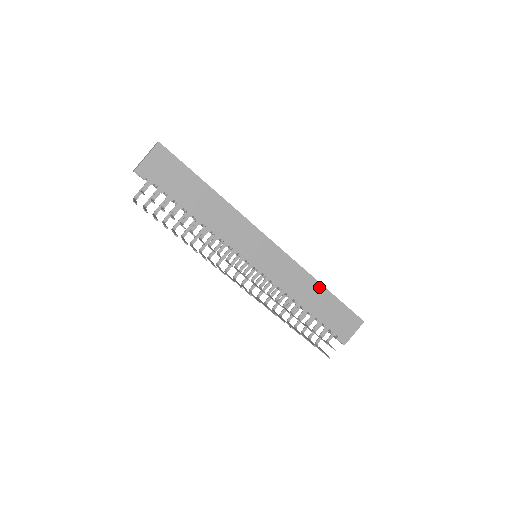
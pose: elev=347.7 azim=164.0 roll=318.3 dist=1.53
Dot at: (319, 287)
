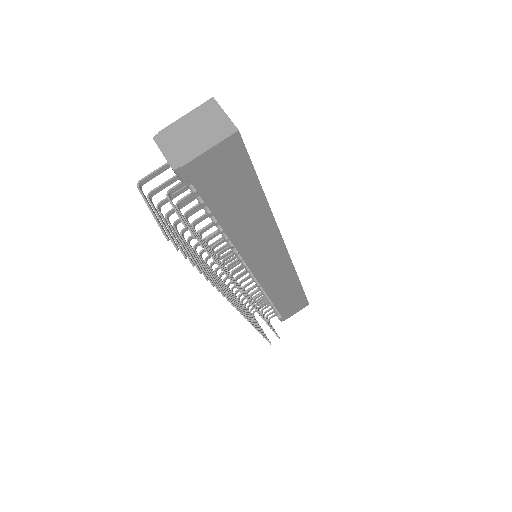
Dot at: (297, 285)
